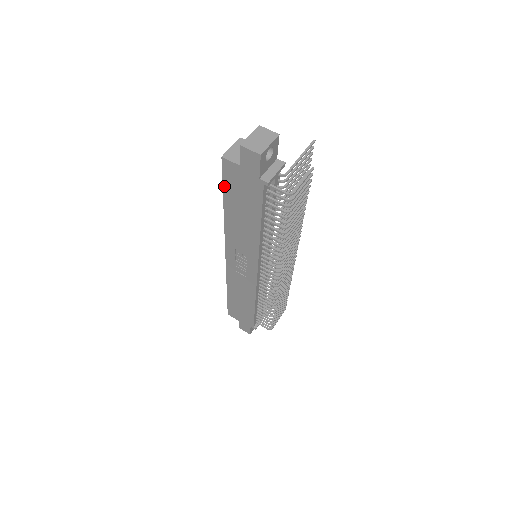
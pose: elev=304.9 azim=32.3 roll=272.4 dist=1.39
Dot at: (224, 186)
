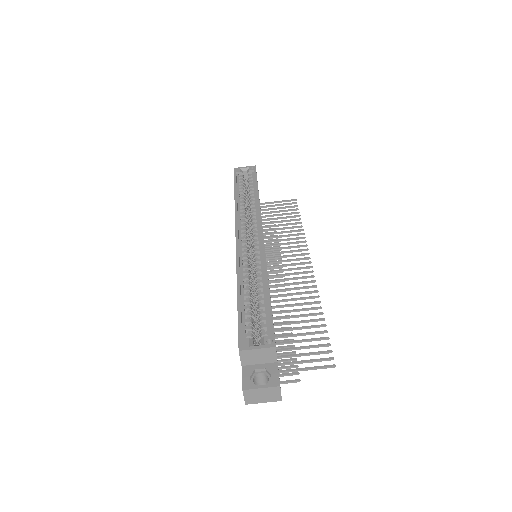
Dot at: (238, 319)
